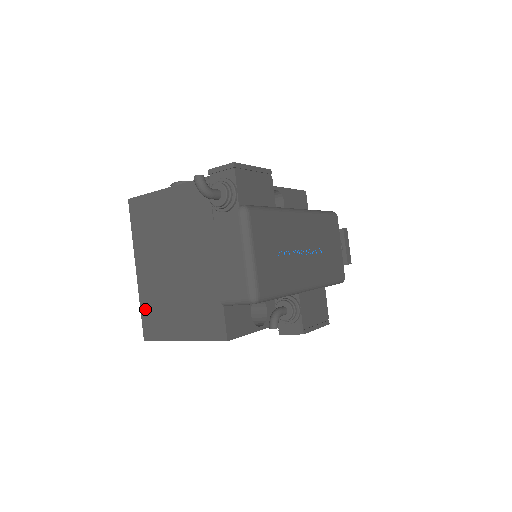
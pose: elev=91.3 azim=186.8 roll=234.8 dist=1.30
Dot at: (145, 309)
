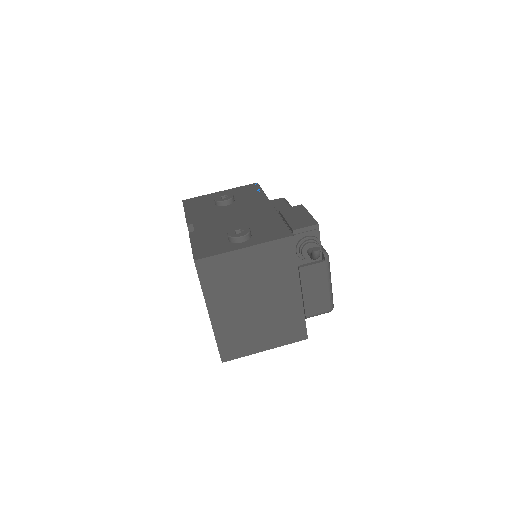
Dot at: (222, 341)
